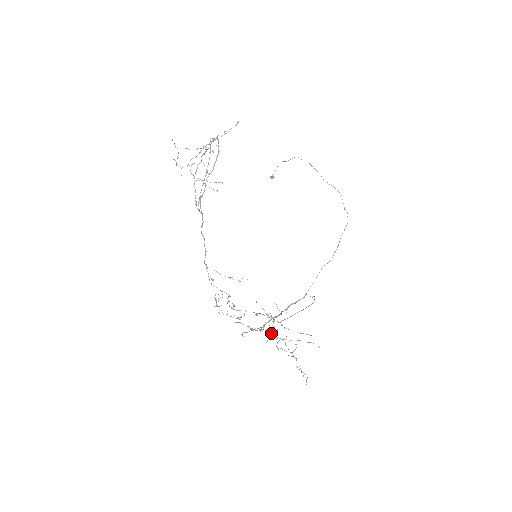
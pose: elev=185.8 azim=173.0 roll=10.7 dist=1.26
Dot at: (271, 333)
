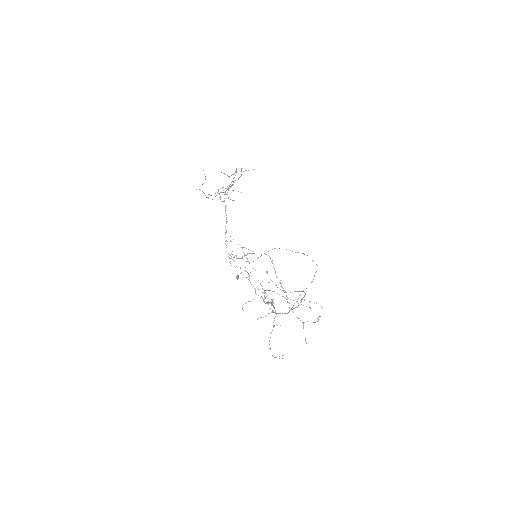
Dot at: (277, 293)
